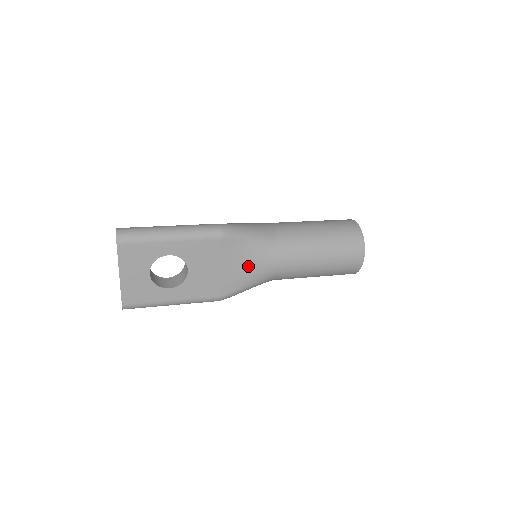
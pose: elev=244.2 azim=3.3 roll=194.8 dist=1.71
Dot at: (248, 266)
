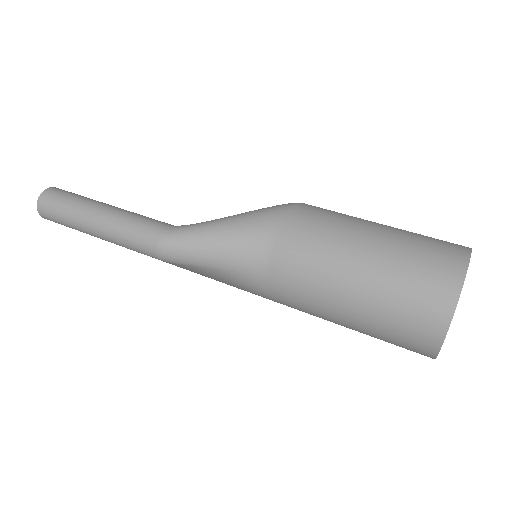
Dot at: occluded
